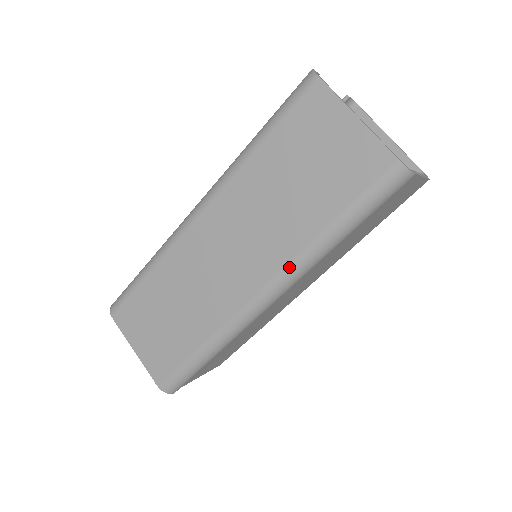
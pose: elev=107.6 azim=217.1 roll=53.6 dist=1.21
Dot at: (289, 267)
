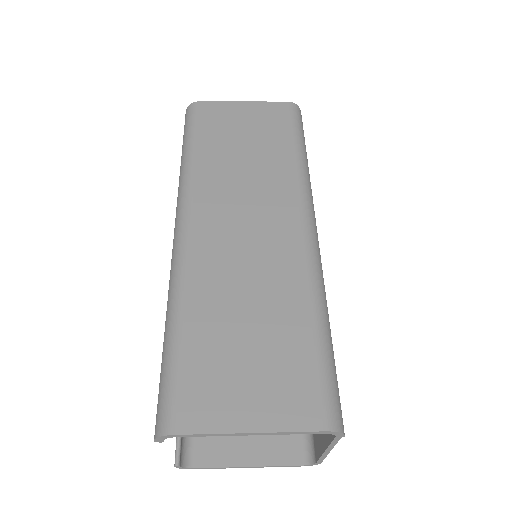
Dot at: (301, 190)
